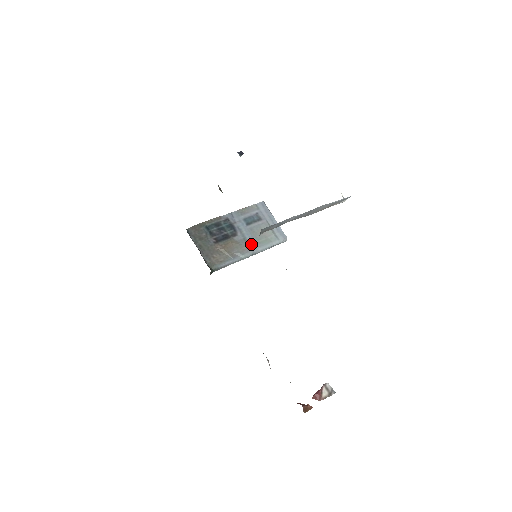
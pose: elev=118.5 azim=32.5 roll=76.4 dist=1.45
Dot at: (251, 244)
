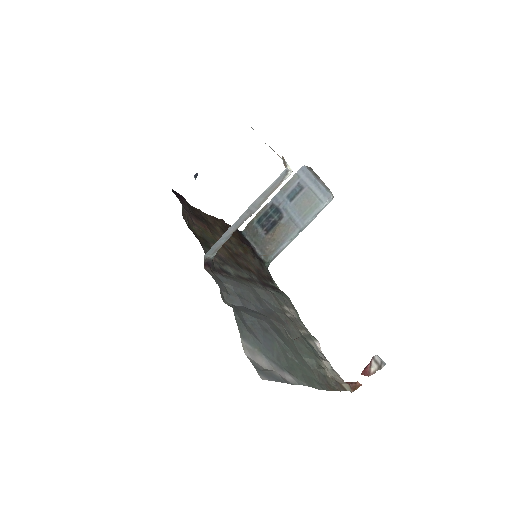
Dot at: (297, 220)
